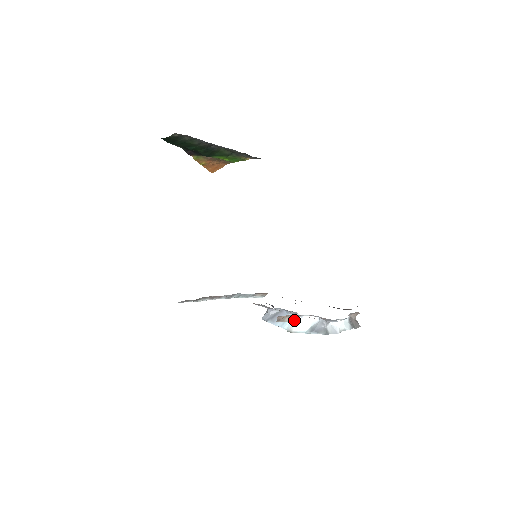
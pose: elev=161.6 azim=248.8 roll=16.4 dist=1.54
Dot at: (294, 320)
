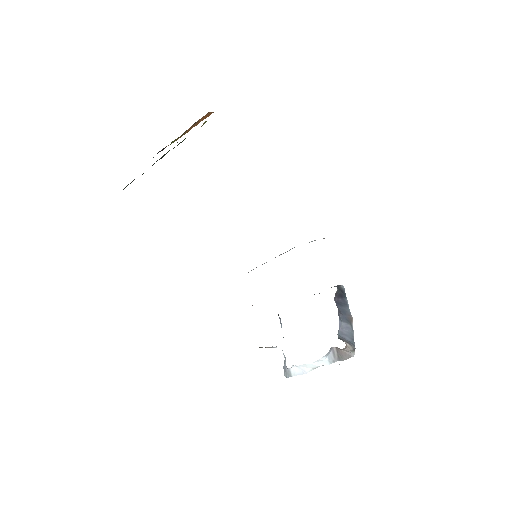
Dot at: (274, 347)
